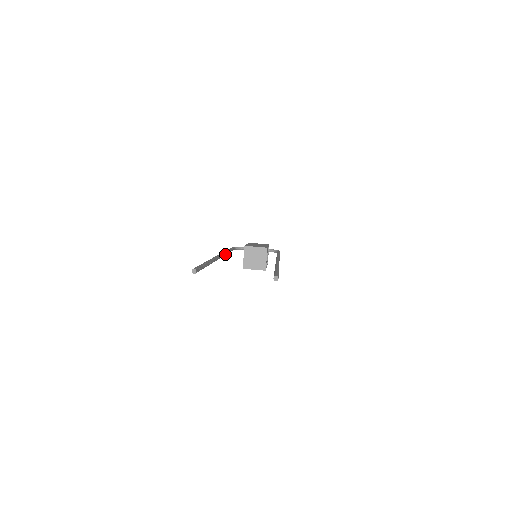
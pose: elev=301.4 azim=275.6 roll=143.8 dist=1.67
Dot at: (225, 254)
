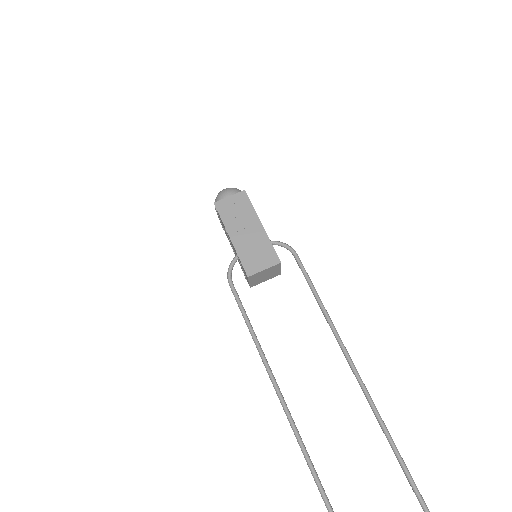
Dot at: (278, 388)
